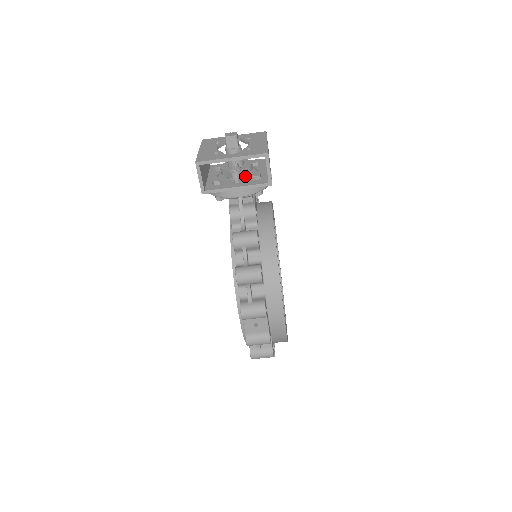
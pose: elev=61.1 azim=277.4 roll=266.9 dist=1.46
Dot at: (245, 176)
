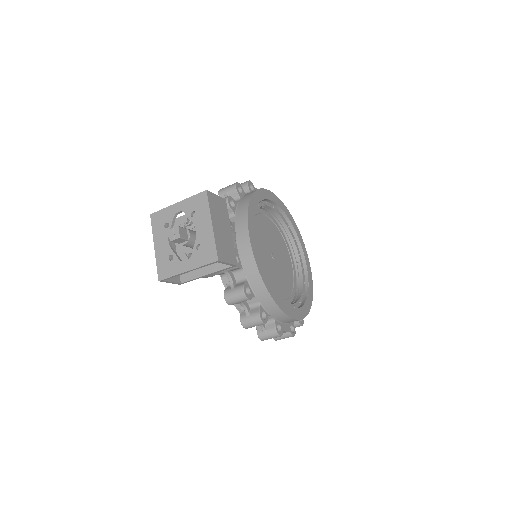
Dot at: occluded
